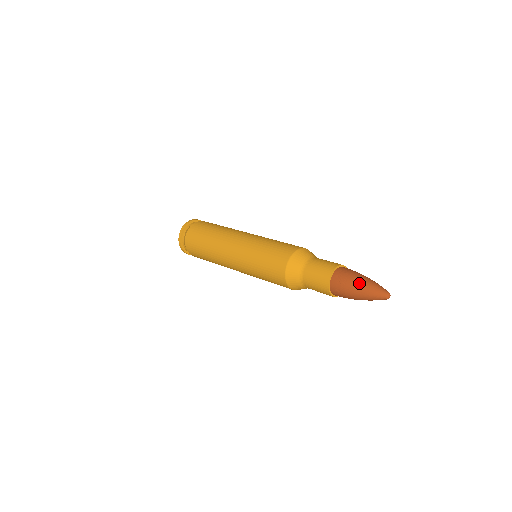
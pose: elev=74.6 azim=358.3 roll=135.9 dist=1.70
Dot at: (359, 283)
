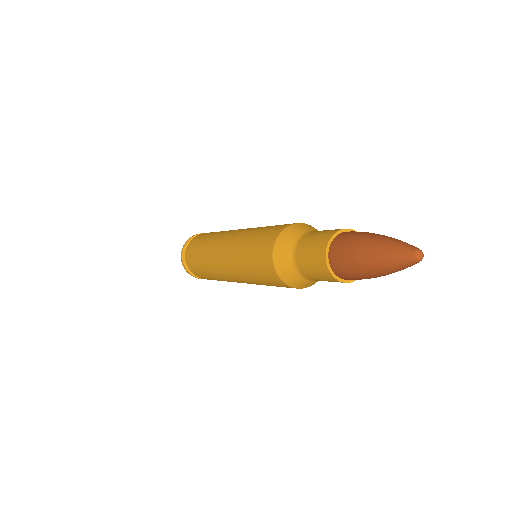
Dot at: (377, 235)
